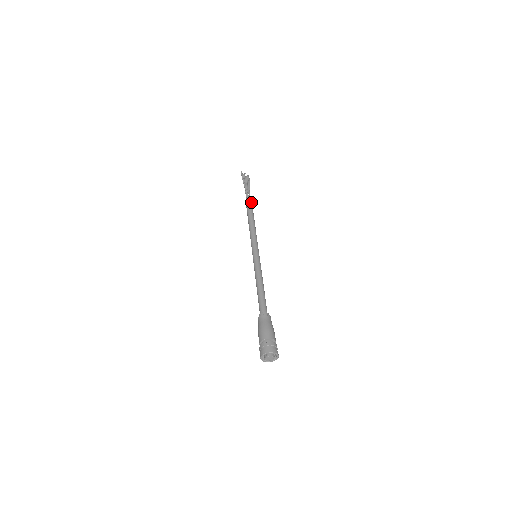
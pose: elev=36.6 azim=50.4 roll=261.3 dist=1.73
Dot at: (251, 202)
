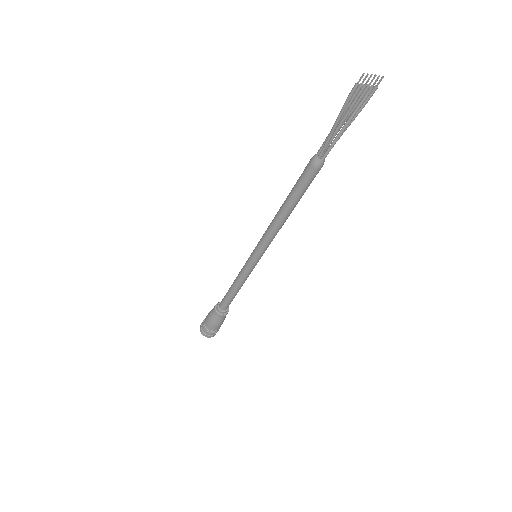
Dot at: (314, 176)
